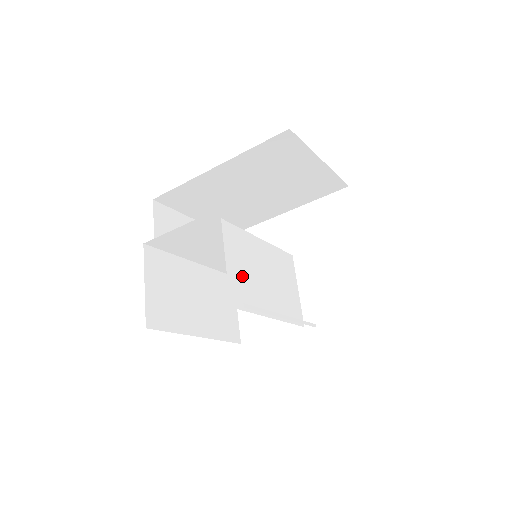
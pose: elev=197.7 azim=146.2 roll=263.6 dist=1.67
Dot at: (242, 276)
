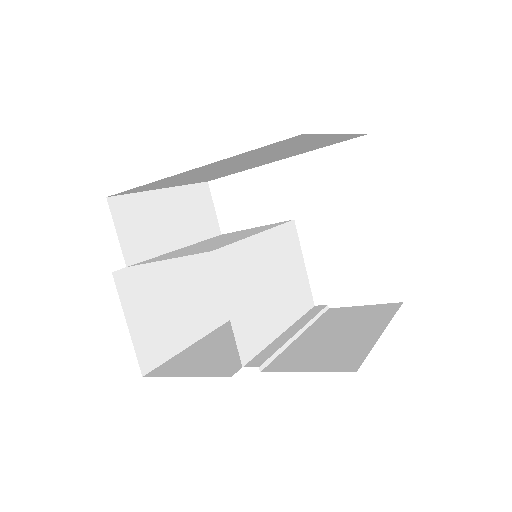
Dot at: (248, 311)
